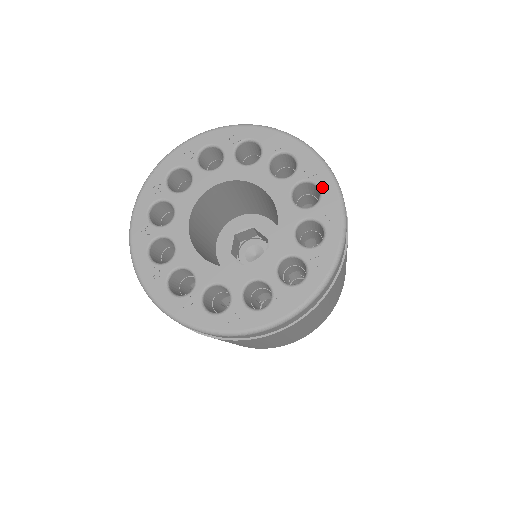
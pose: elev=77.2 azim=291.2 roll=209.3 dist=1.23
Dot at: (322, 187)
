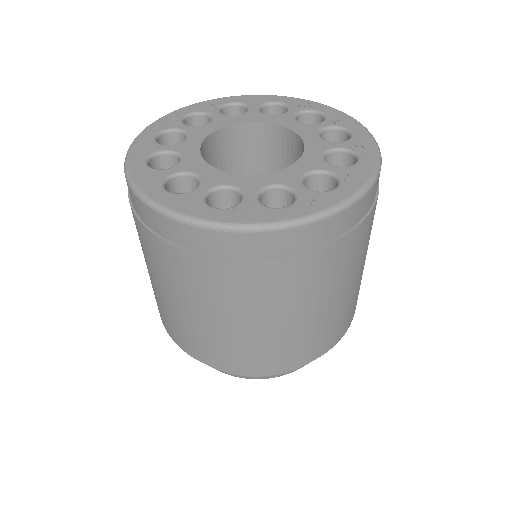
Dot at: (353, 130)
